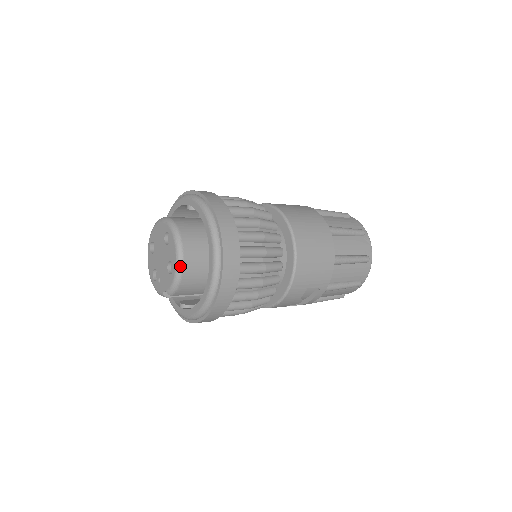
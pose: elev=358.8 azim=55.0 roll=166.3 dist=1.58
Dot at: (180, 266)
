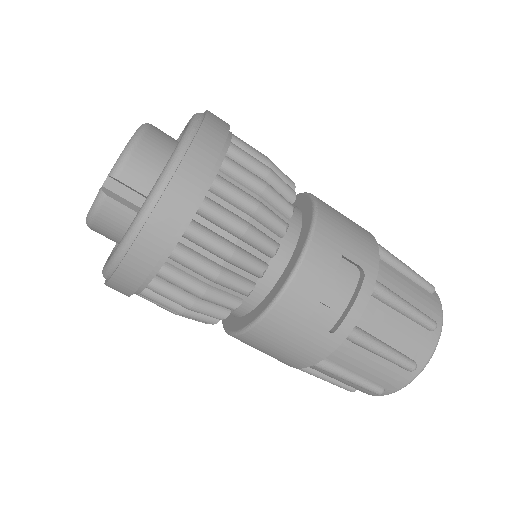
Dot at: (141, 130)
